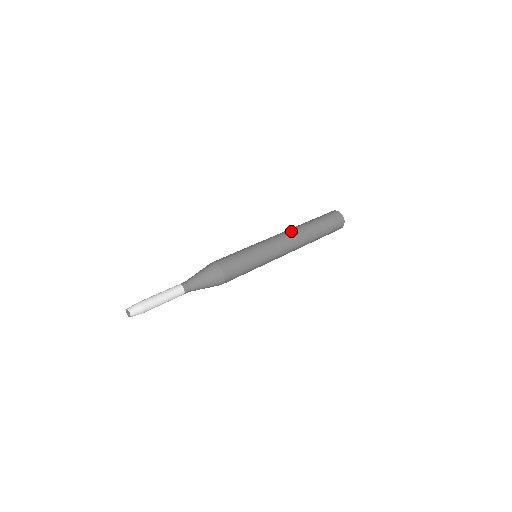
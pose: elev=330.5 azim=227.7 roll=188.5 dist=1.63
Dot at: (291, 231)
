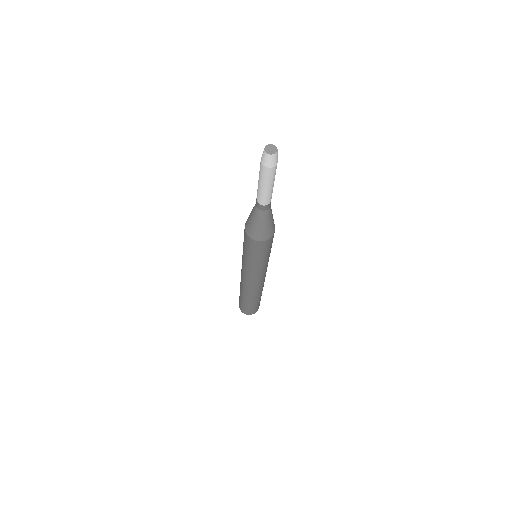
Dot at: occluded
